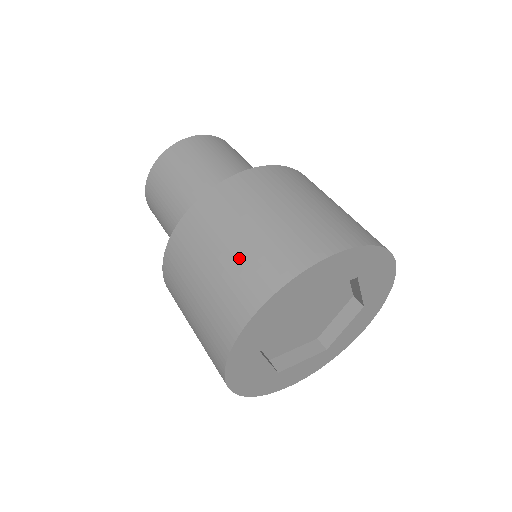
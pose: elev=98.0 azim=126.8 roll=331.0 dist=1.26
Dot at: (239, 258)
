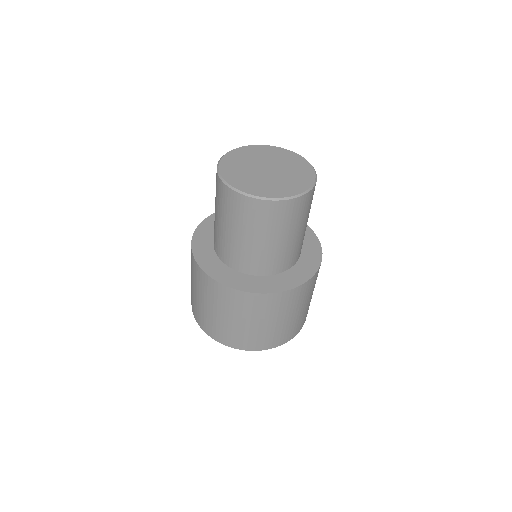
Dot at: (238, 330)
